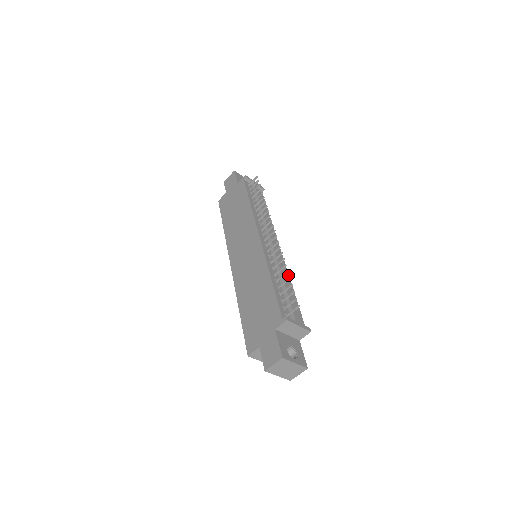
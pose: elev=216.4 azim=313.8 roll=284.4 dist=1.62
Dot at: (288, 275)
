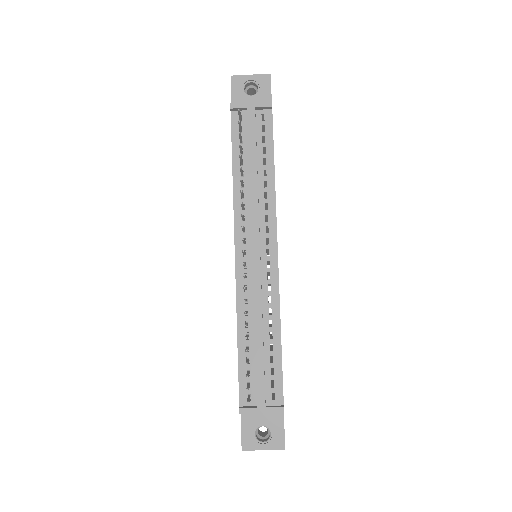
Dot at: (278, 306)
